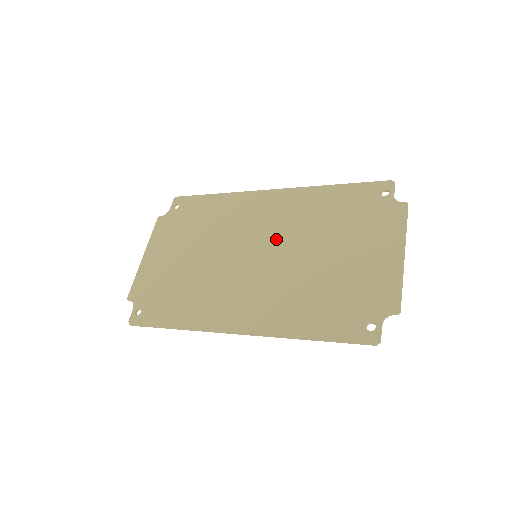
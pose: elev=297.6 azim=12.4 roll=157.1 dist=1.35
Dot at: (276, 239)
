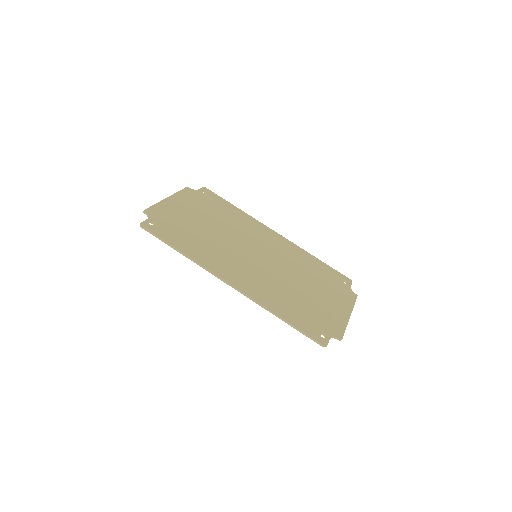
Dot at: (273, 257)
